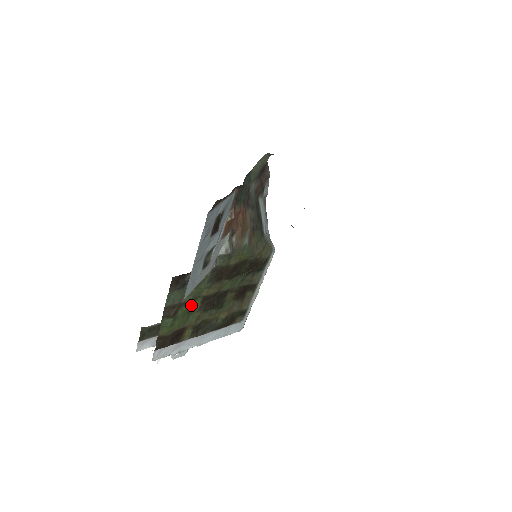
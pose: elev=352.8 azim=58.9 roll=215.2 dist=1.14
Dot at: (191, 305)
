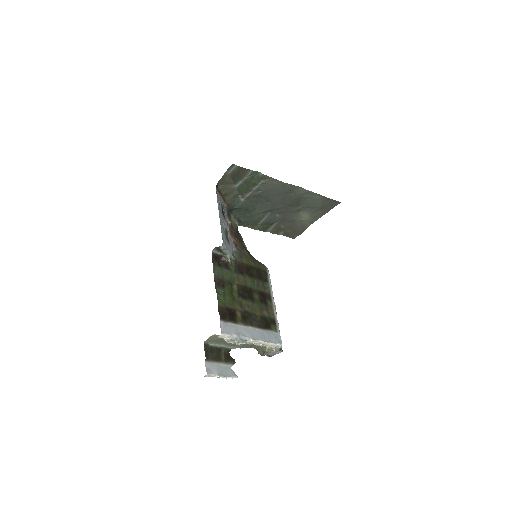
Dot at: (231, 290)
